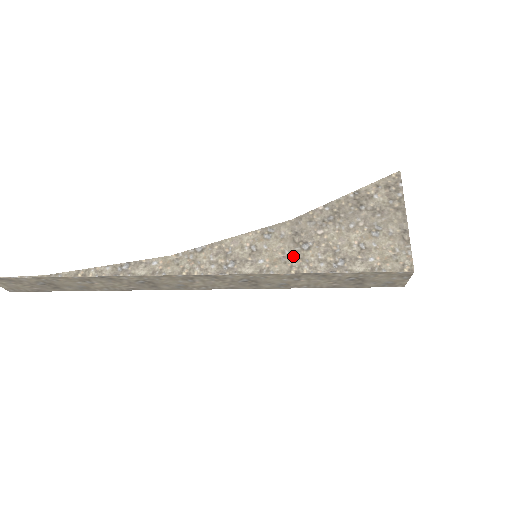
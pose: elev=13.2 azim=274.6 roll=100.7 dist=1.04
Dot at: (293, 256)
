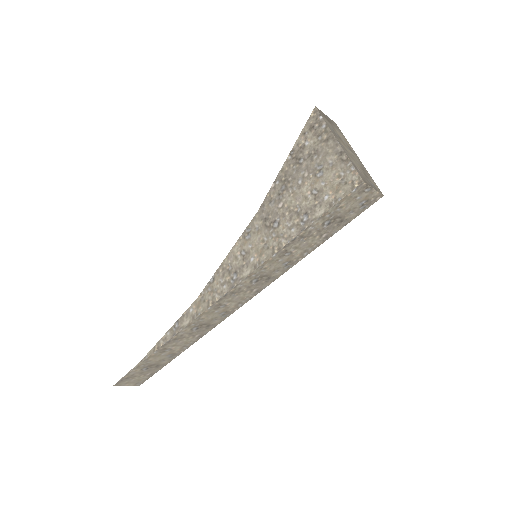
Dot at: (271, 239)
